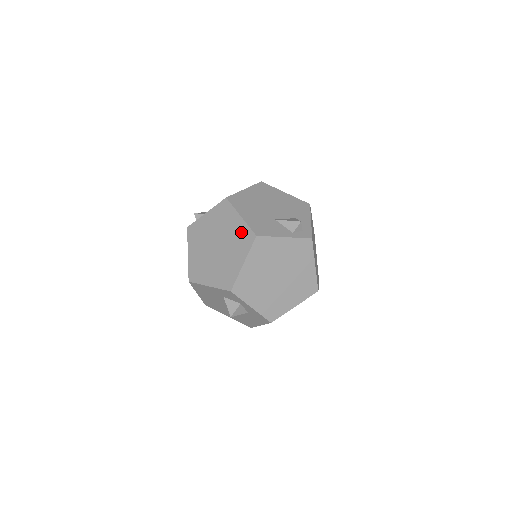
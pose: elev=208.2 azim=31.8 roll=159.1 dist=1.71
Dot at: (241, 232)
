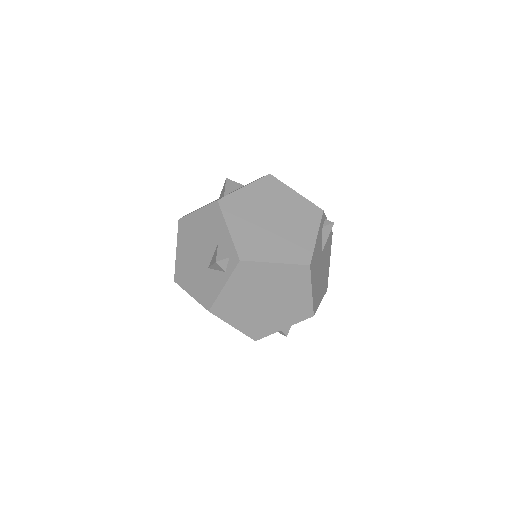
Dot at: occluded
